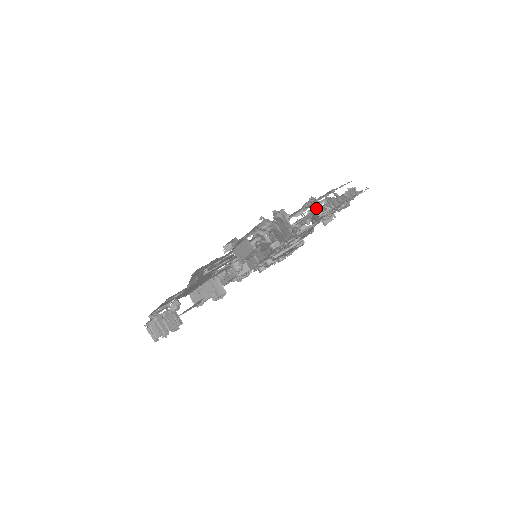
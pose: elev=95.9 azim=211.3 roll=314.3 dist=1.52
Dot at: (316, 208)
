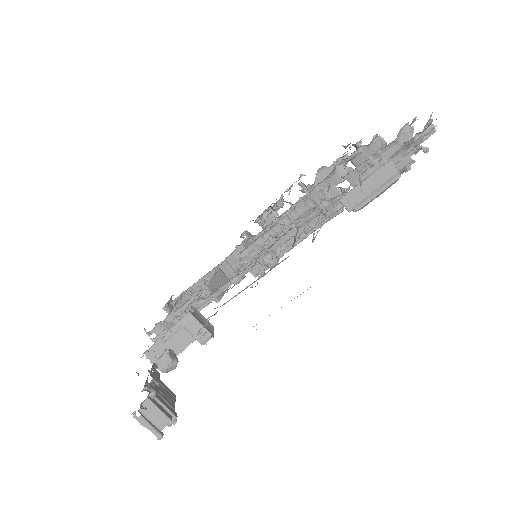
Dot at: occluded
